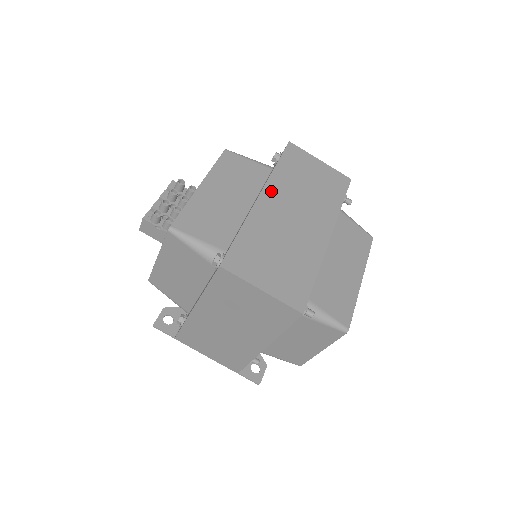
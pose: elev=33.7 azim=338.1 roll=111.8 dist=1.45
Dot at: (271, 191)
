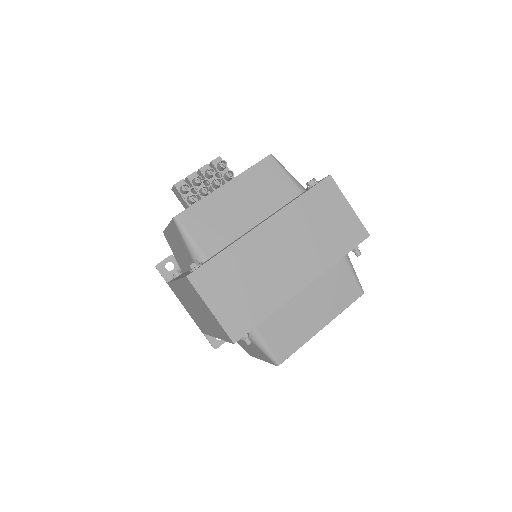
Dot at: (277, 222)
